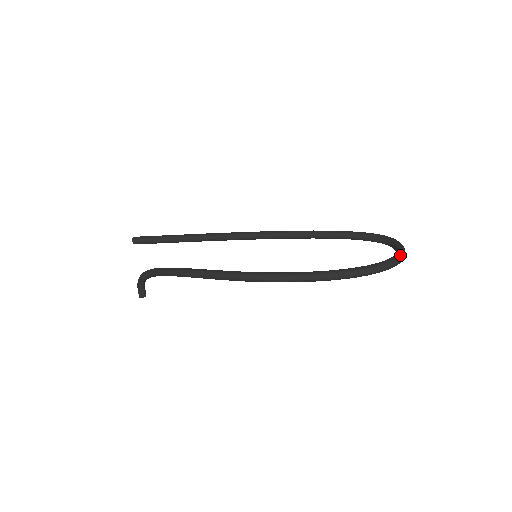
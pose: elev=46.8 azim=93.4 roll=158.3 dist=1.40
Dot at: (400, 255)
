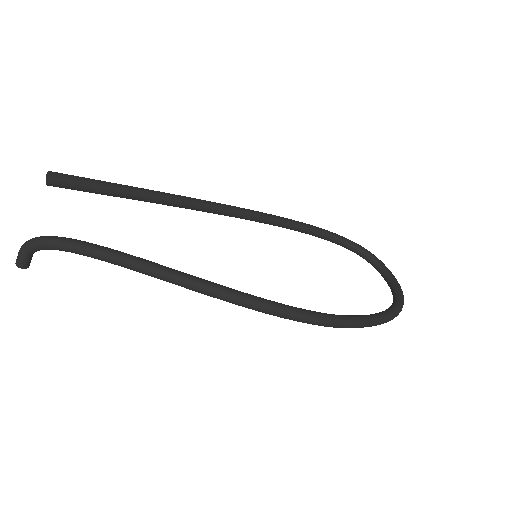
Dot at: occluded
